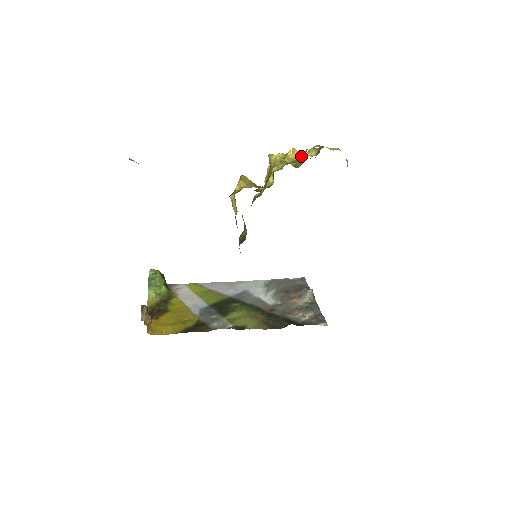
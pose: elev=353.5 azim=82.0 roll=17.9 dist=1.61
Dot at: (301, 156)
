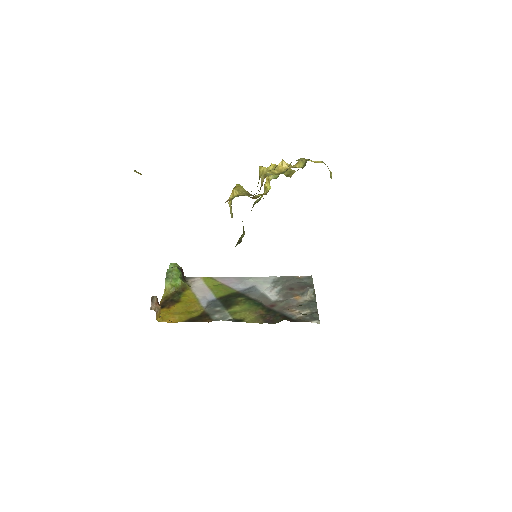
Dot at: (289, 167)
